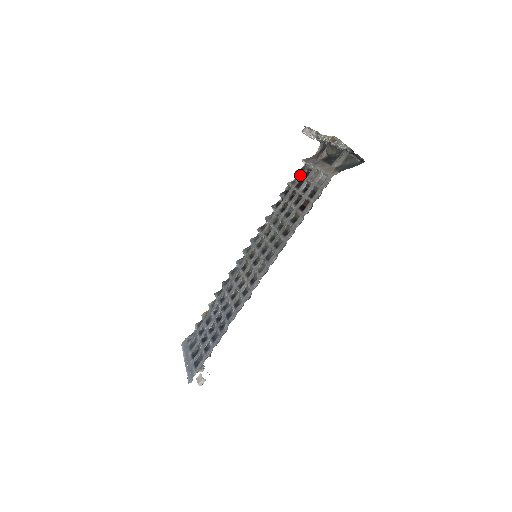
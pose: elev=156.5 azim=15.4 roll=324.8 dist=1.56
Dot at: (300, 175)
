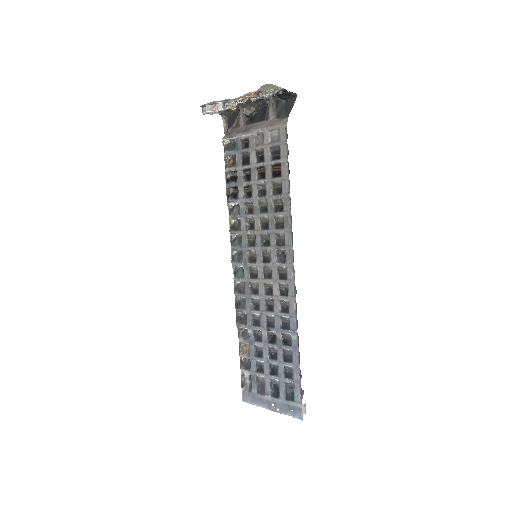
Dot at: (237, 152)
